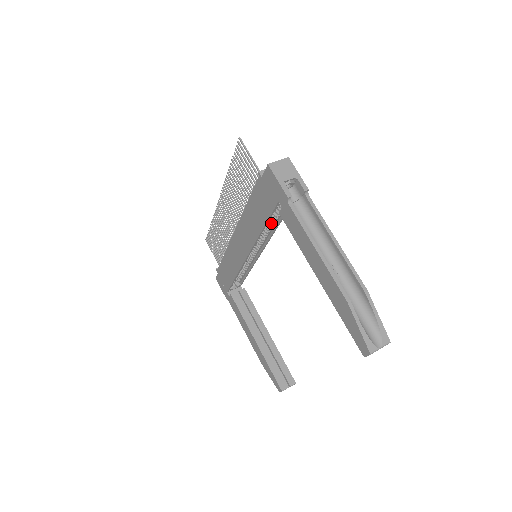
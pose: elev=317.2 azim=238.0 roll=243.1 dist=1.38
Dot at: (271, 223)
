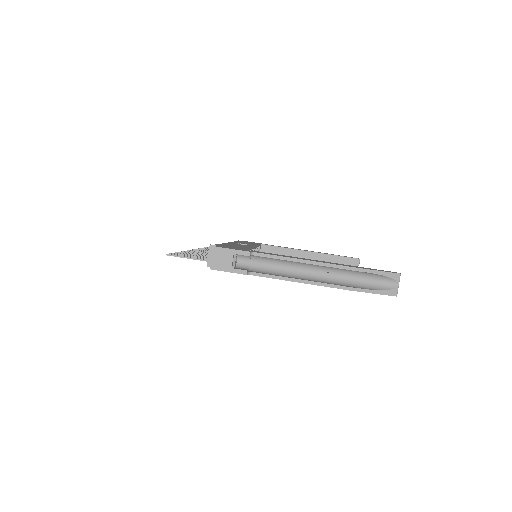
Dot at: occluded
